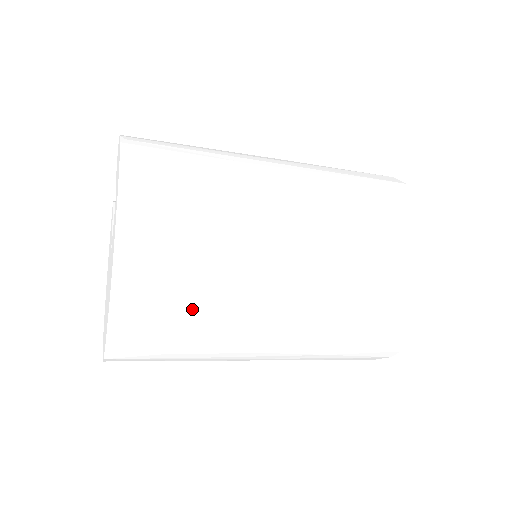
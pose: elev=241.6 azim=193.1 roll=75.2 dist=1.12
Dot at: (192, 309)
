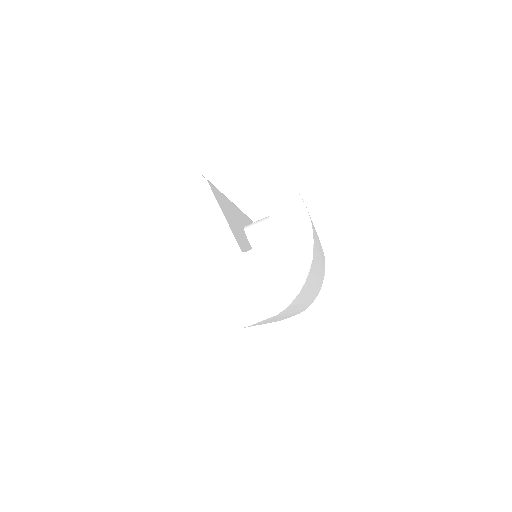
Dot at: occluded
